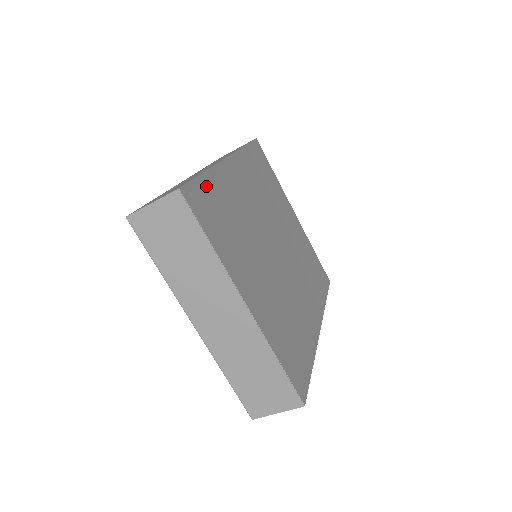
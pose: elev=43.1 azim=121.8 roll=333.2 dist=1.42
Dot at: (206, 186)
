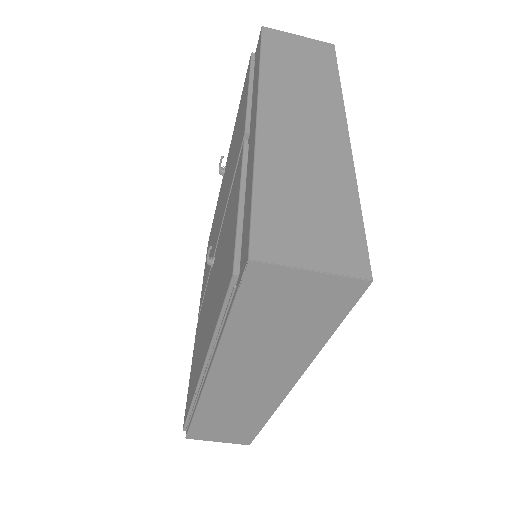
Dot at: occluded
